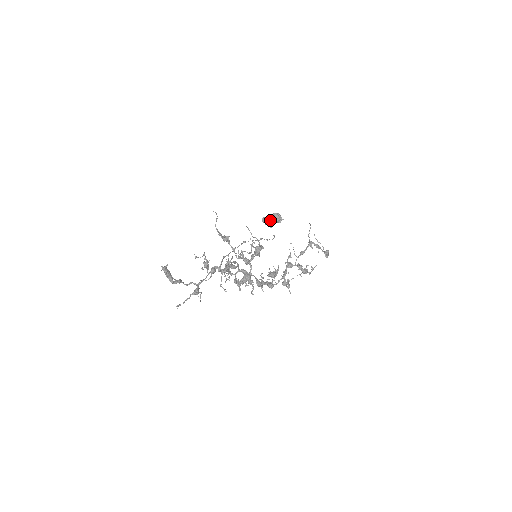
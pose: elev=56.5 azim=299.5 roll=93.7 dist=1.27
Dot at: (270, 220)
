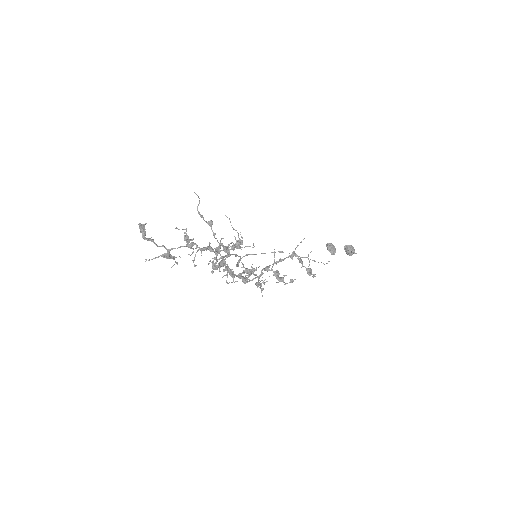
Dot at: occluded
